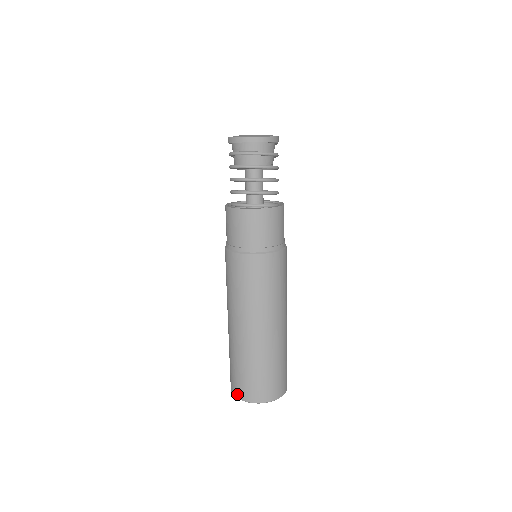
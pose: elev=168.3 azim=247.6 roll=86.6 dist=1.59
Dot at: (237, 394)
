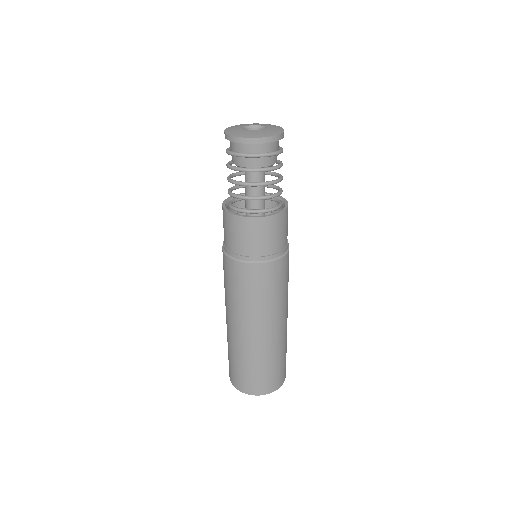
Dot at: (245, 390)
